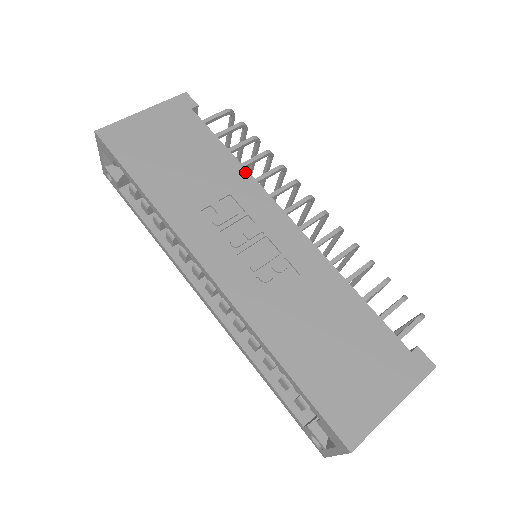
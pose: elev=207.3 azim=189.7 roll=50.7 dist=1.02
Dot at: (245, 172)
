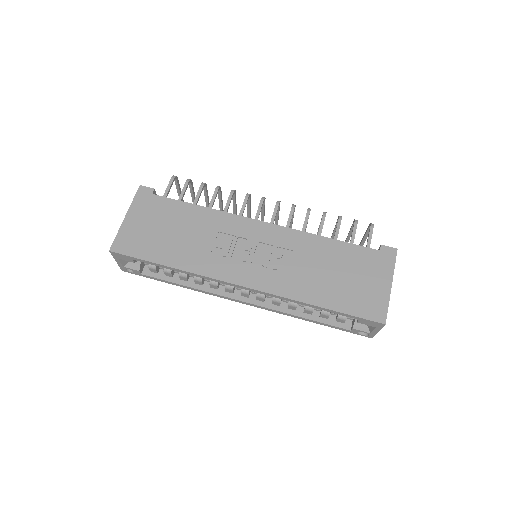
Dot at: (216, 212)
